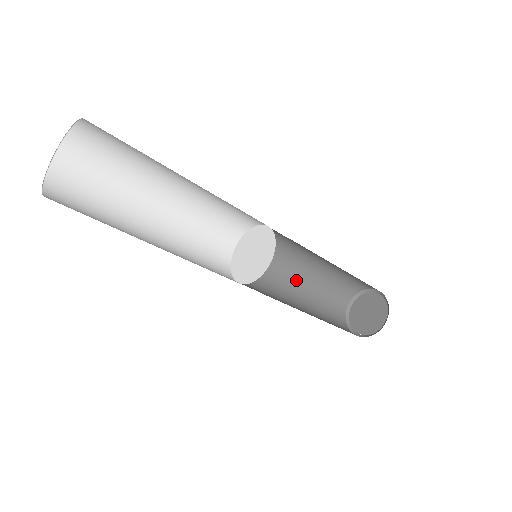
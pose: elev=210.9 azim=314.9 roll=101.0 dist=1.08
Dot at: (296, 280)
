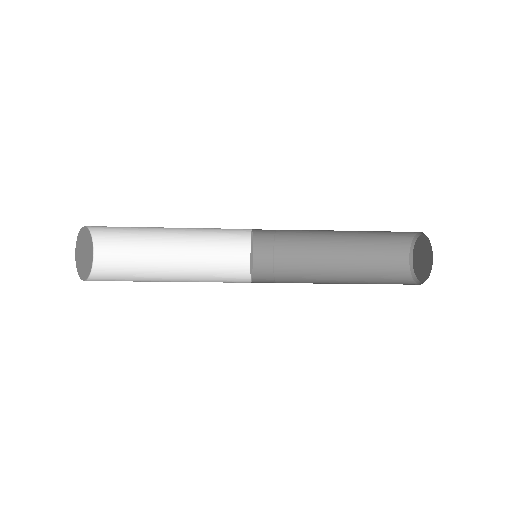
Dot at: (328, 253)
